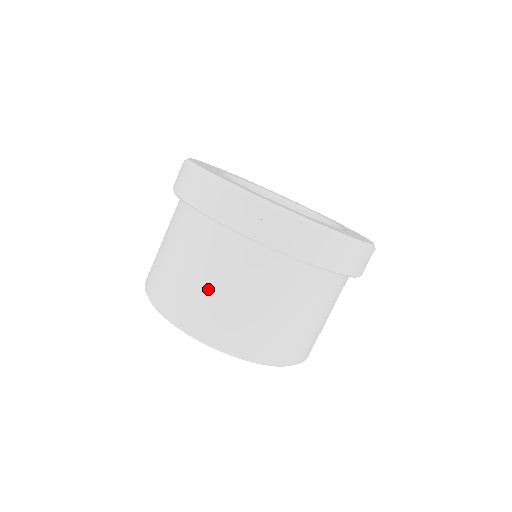
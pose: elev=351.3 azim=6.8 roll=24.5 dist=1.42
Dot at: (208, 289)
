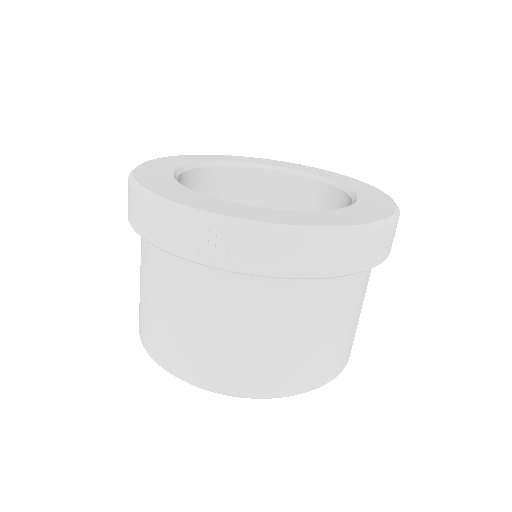
Dot at: (183, 328)
